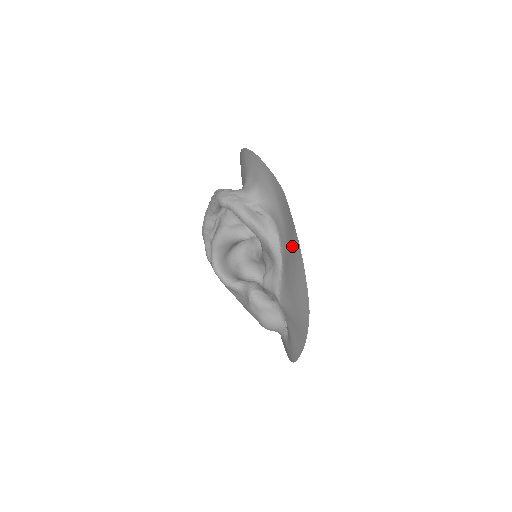
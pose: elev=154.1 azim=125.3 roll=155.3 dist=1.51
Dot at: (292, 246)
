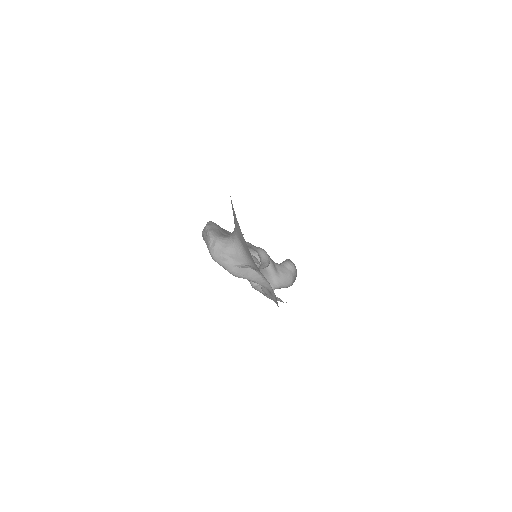
Dot at: occluded
